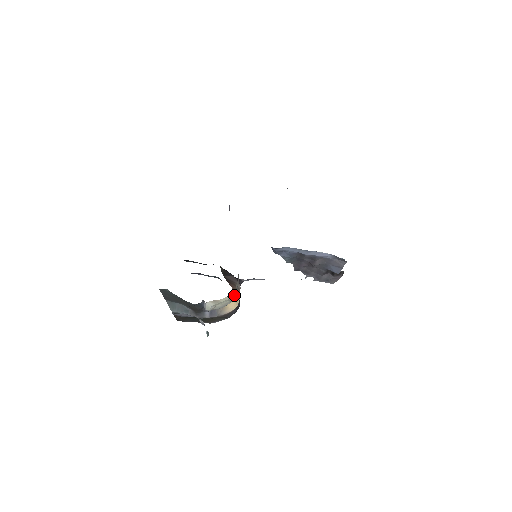
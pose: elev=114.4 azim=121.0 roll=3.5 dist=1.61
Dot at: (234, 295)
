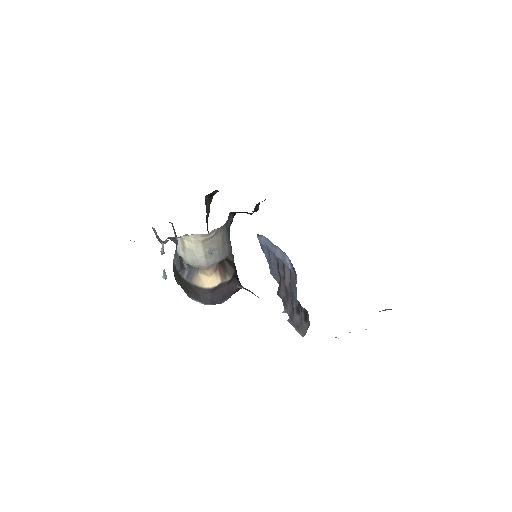
Dot at: (205, 259)
